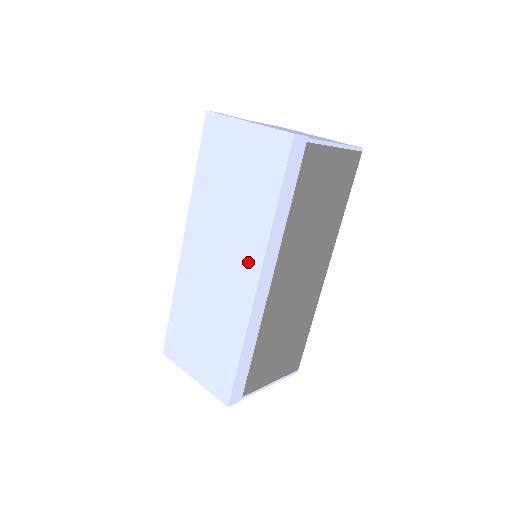
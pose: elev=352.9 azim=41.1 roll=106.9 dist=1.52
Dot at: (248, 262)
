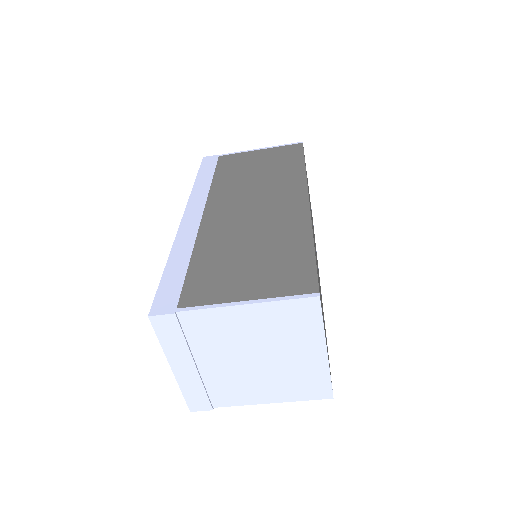
Dot at: occluded
